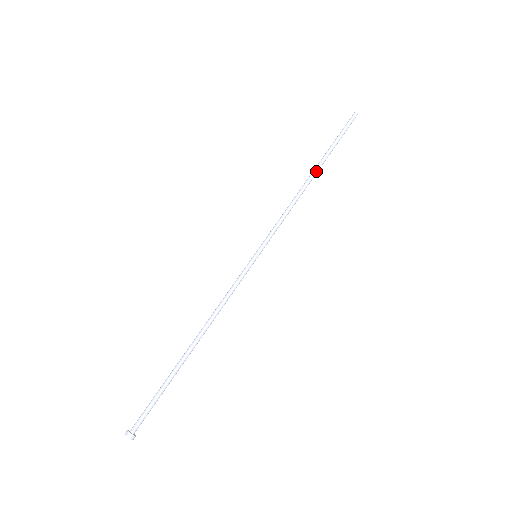
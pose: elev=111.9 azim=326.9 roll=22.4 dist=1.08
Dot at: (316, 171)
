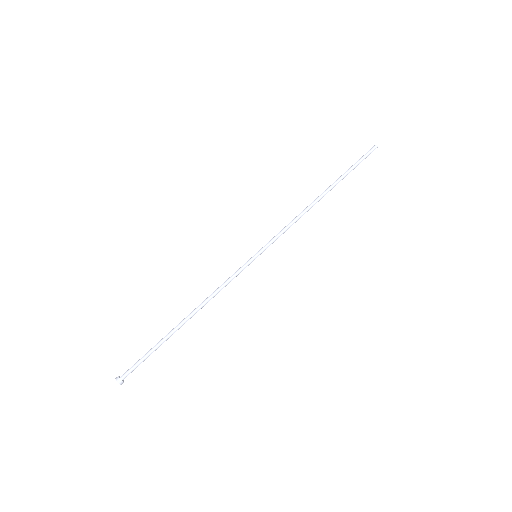
Dot at: (326, 191)
